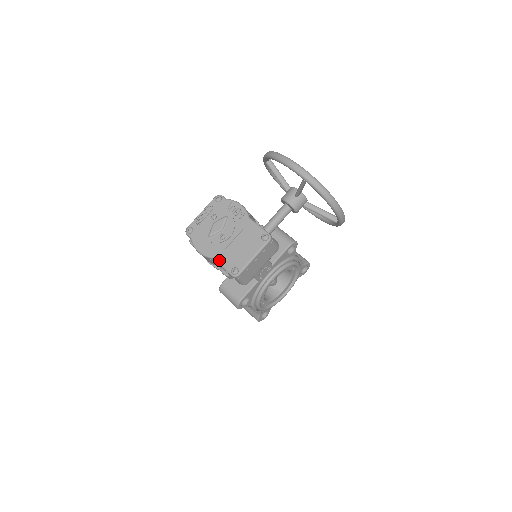
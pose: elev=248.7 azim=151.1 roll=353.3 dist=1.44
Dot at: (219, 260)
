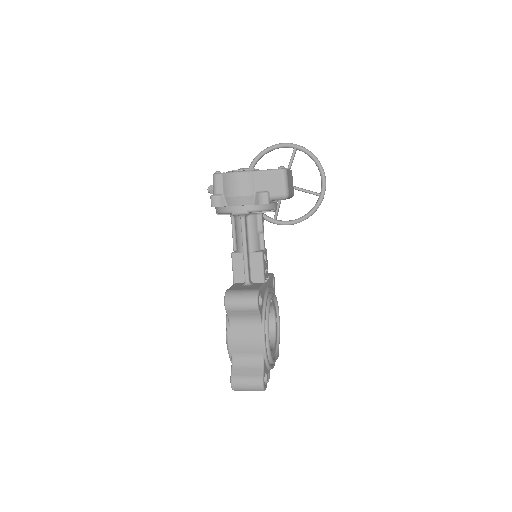
Dot at: (262, 170)
